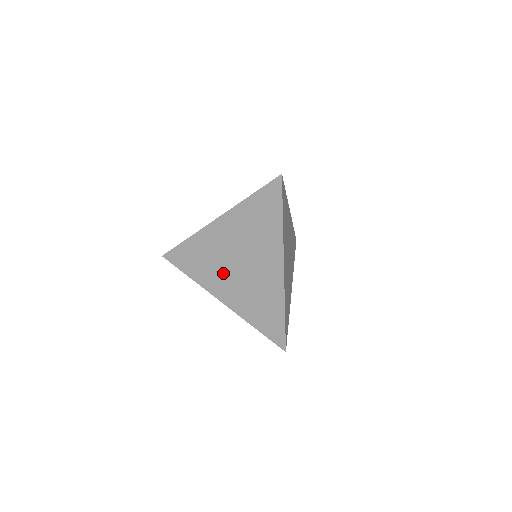
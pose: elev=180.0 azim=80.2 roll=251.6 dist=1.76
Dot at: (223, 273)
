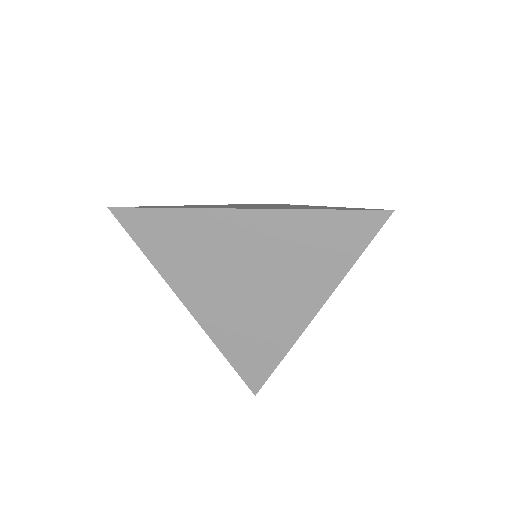
Dot at: (214, 281)
